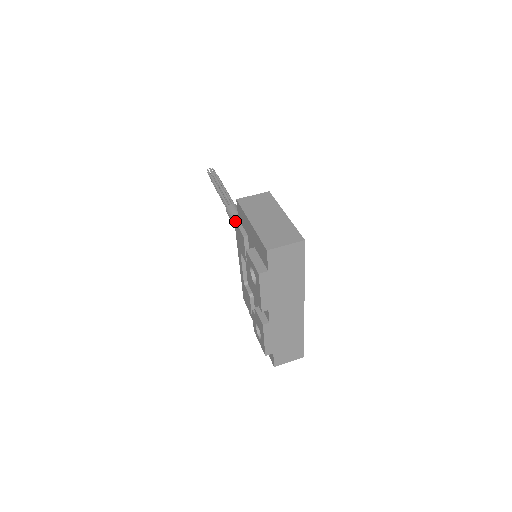
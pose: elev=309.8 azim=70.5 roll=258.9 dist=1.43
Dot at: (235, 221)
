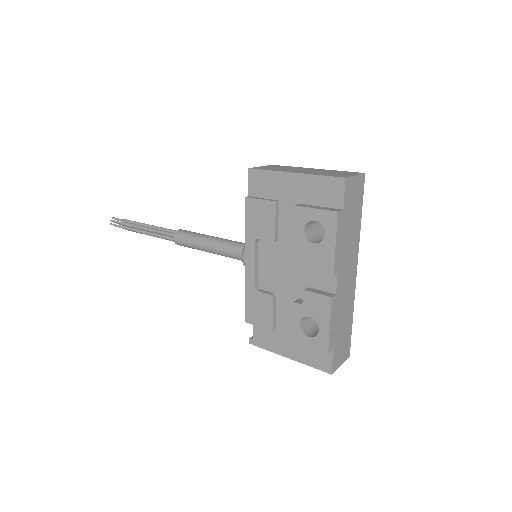
Dot at: (248, 197)
